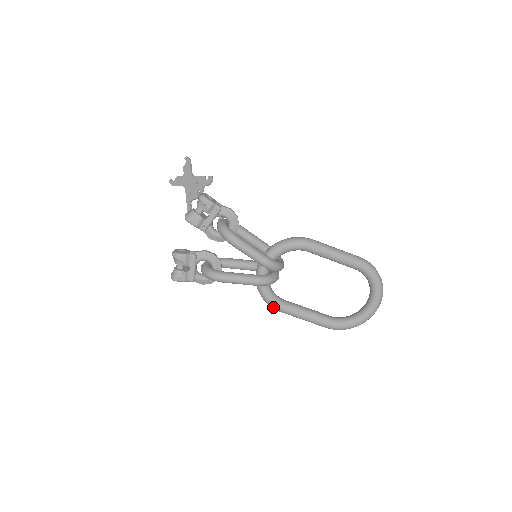
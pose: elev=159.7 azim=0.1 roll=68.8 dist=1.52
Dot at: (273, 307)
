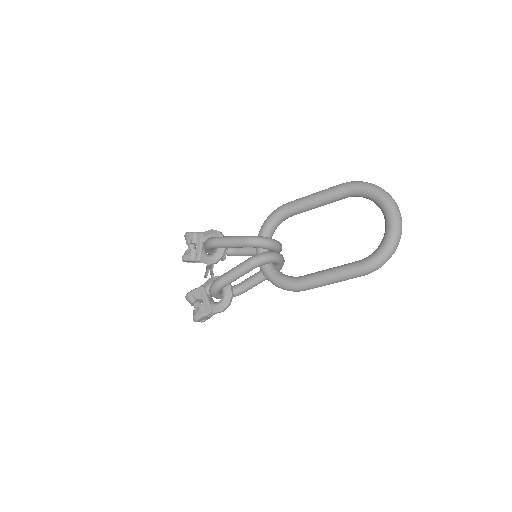
Dot at: (292, 288)
